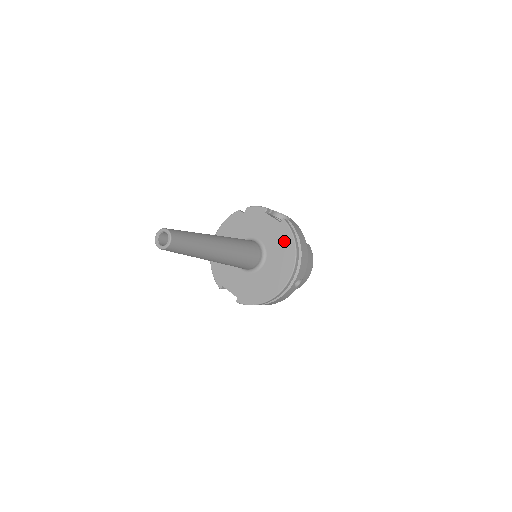
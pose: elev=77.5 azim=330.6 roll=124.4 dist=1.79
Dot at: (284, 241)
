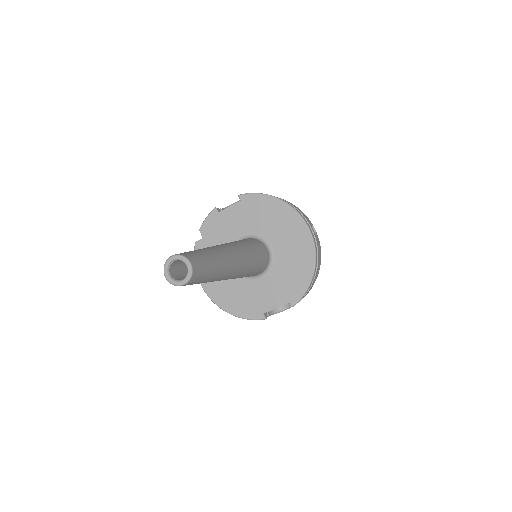
Dot at: (263, 208)
